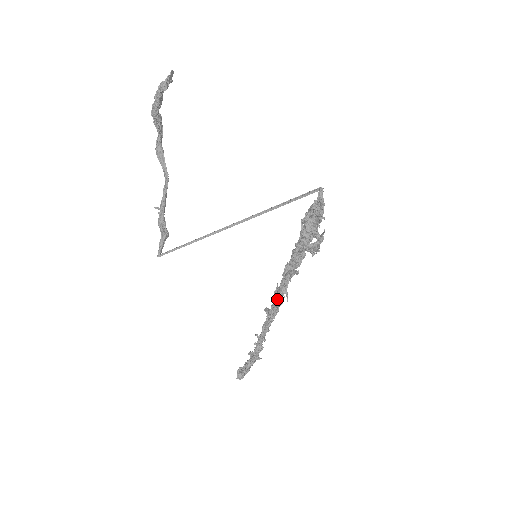
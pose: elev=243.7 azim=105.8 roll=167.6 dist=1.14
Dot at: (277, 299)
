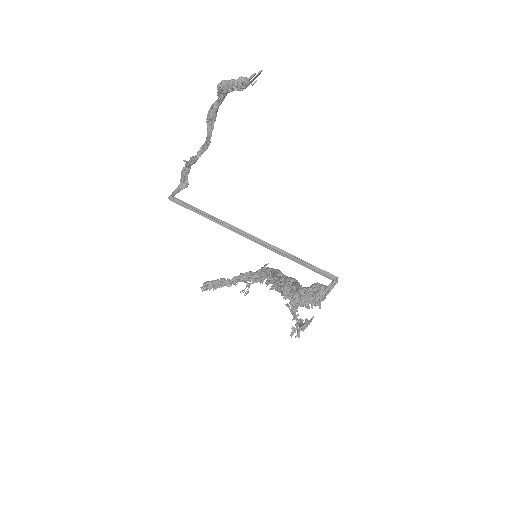
Dot at: (258, 281)
